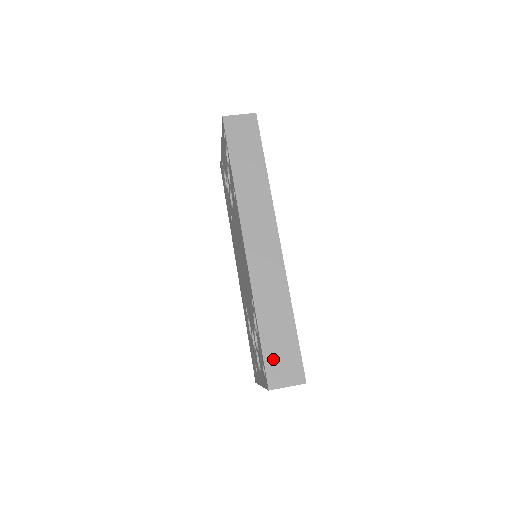
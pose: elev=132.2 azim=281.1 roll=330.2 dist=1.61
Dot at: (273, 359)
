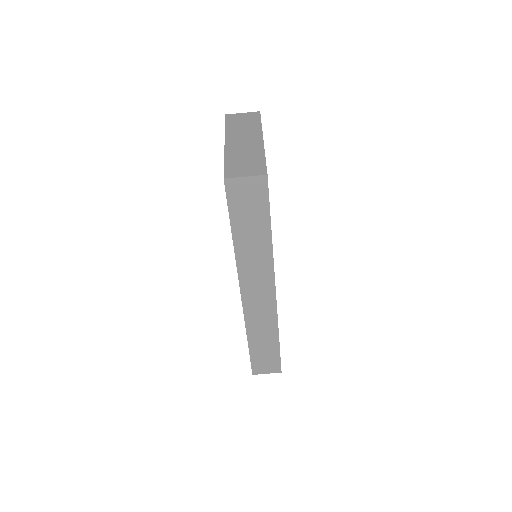
Dot at: (258, 361)
